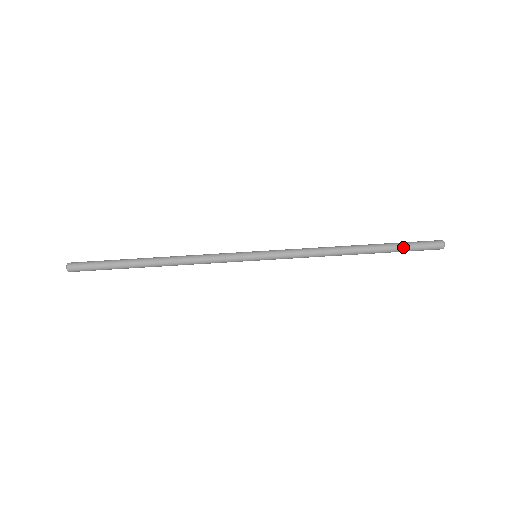
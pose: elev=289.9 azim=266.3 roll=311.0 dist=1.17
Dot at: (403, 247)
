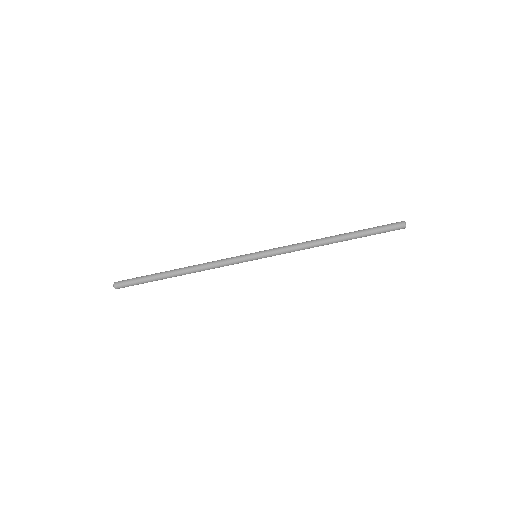
Dot at: (372, 234)
